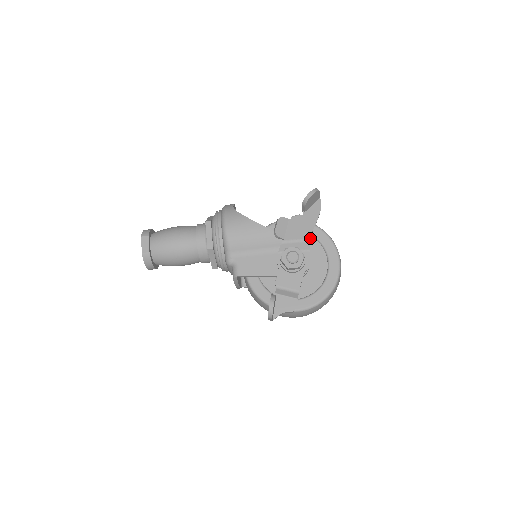
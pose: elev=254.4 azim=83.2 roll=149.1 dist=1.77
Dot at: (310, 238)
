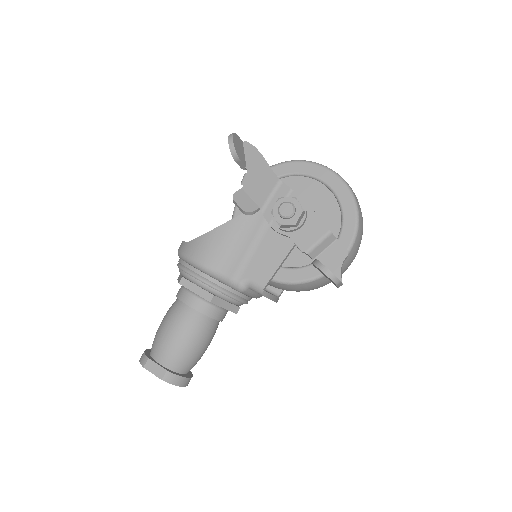
Dot at: occluded
